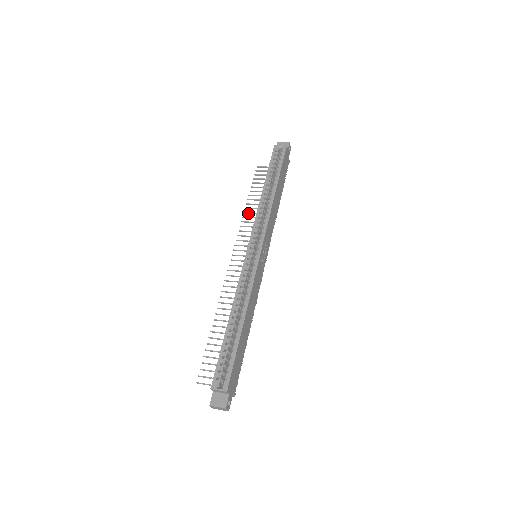
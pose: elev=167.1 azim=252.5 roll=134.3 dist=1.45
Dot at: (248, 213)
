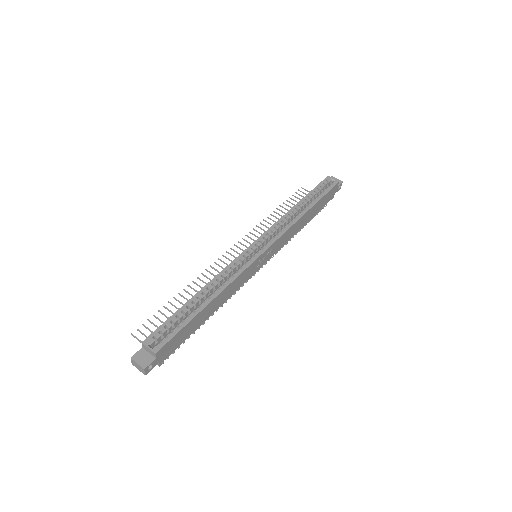
Dot at: (270, 219)
